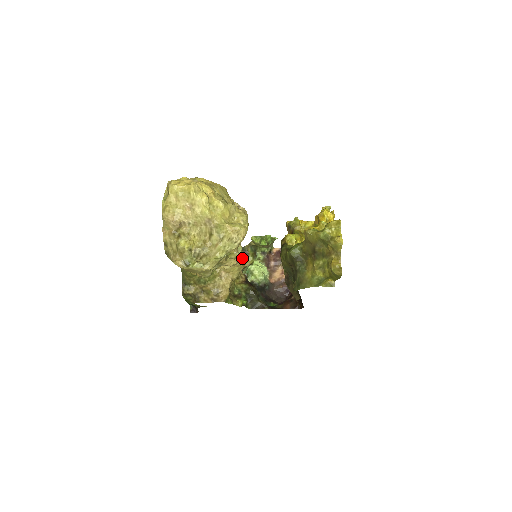
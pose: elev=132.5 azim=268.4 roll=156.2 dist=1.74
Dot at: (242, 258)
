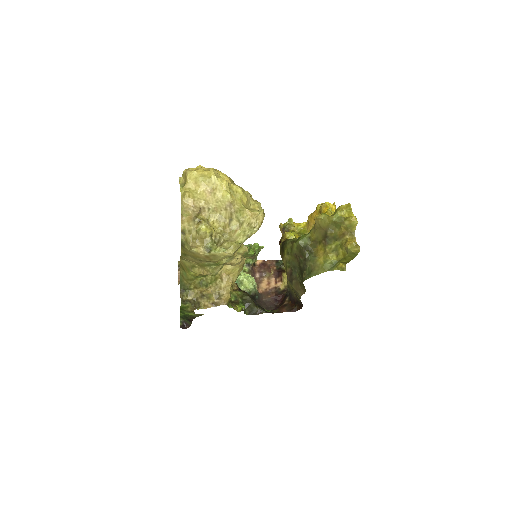
Dot at: (243, 258)
